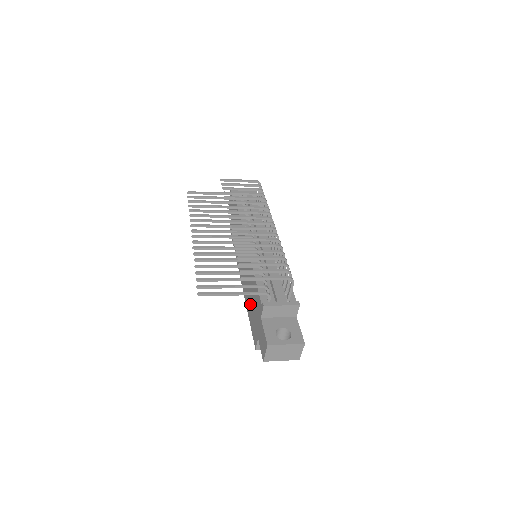
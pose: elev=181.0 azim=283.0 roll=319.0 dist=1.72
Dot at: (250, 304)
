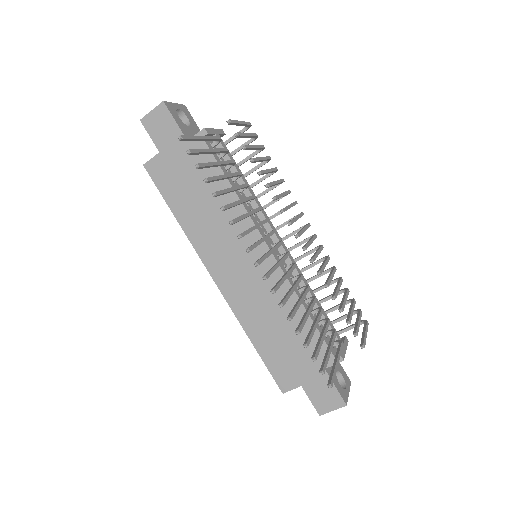
Dot at: (270, 335)
